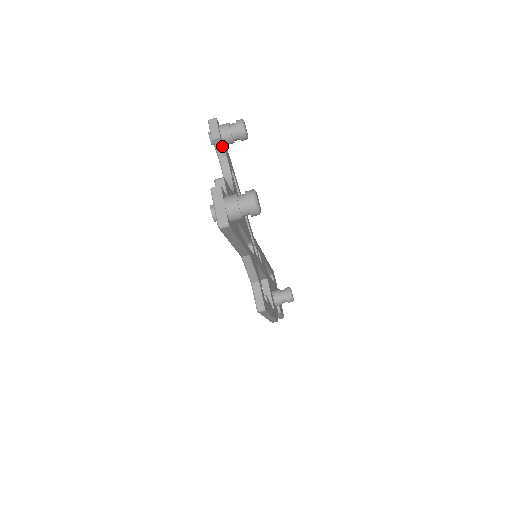
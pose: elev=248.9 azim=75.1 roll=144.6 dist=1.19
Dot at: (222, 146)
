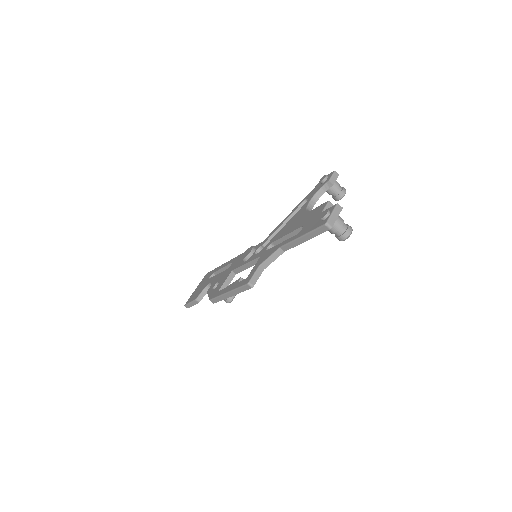
Dot at: (327, 189)
